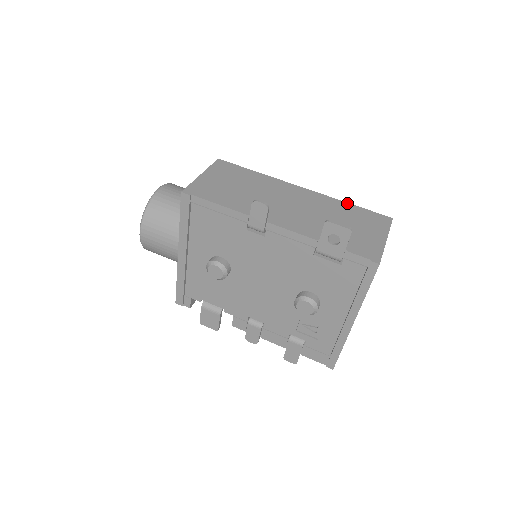
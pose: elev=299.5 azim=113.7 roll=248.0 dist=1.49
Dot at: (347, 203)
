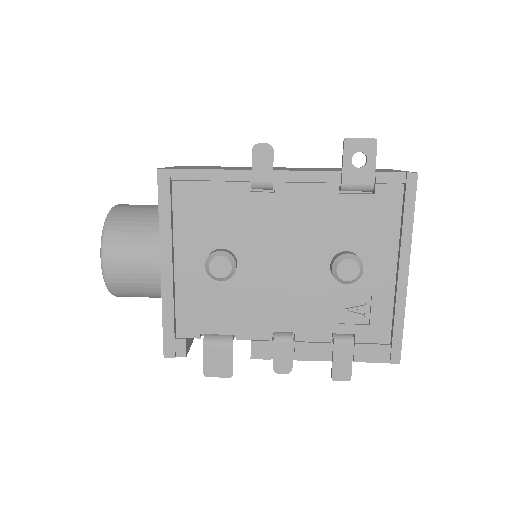
Dot at: (338, 168)
